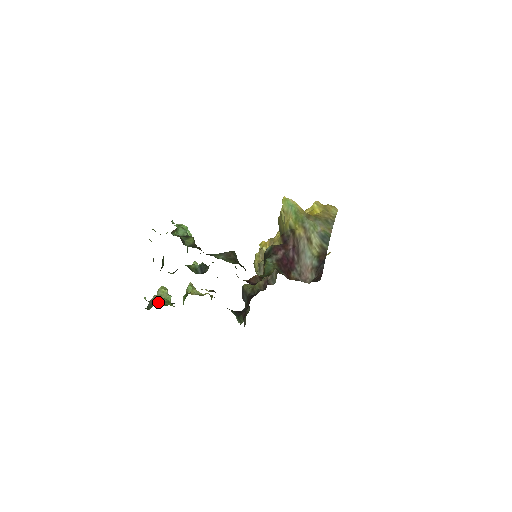
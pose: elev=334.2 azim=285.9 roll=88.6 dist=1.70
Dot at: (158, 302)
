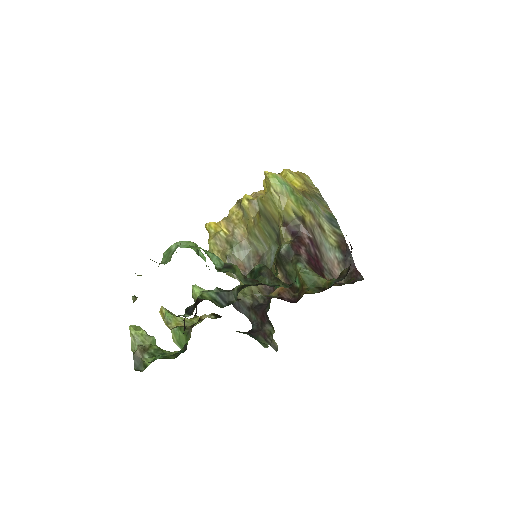
Dot at: (149, 355)
